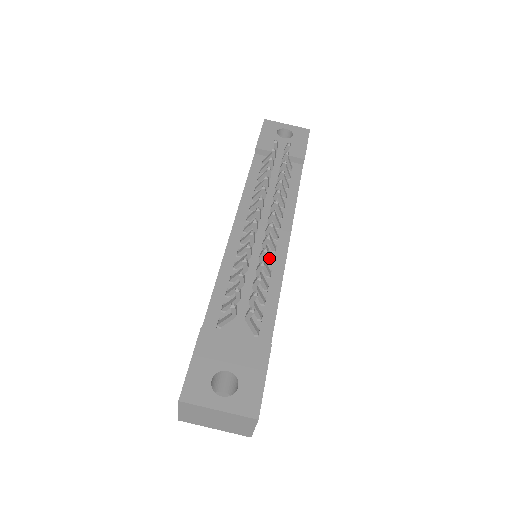
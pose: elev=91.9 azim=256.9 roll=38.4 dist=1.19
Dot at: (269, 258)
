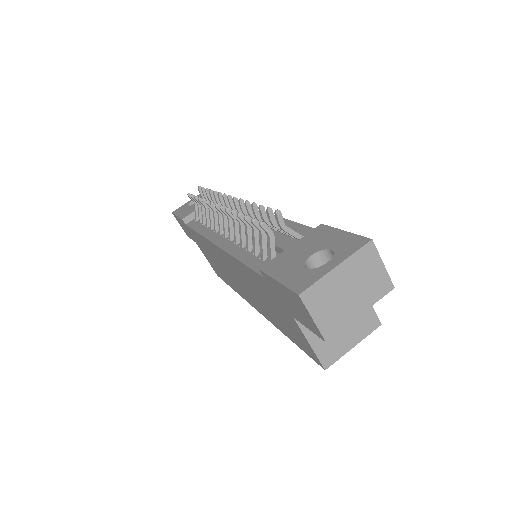
Dot at: occluded
